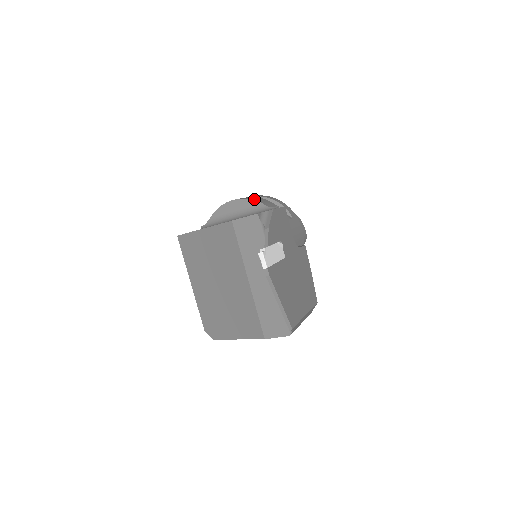
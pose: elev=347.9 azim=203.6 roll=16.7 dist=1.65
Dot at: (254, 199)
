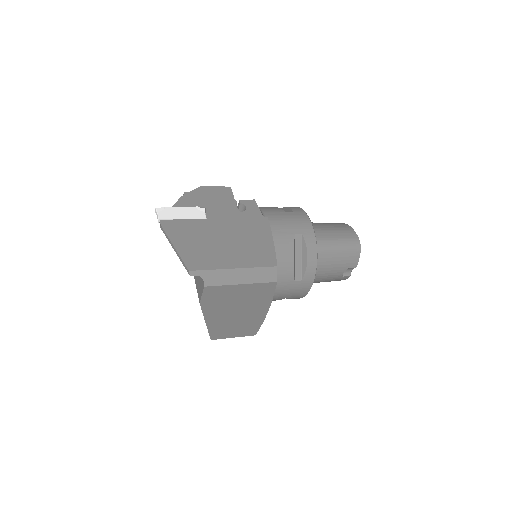
Dot at: occluded
